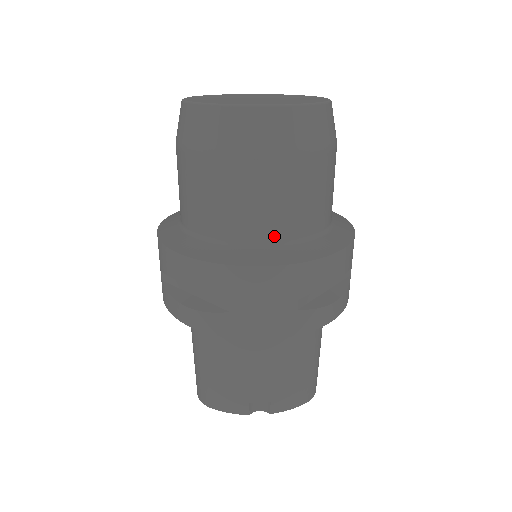
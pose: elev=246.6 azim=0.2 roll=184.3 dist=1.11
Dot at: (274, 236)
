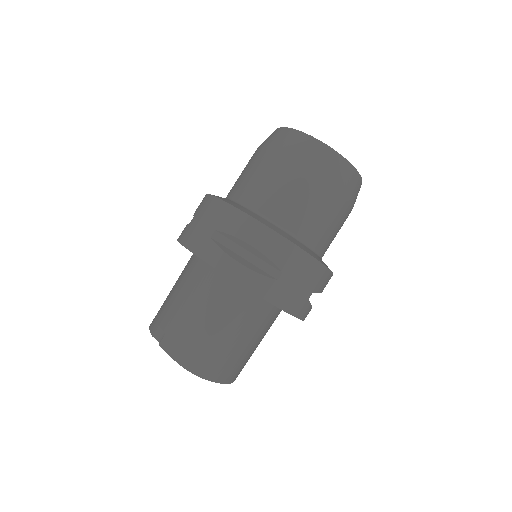
Dot at: (242, 197)
